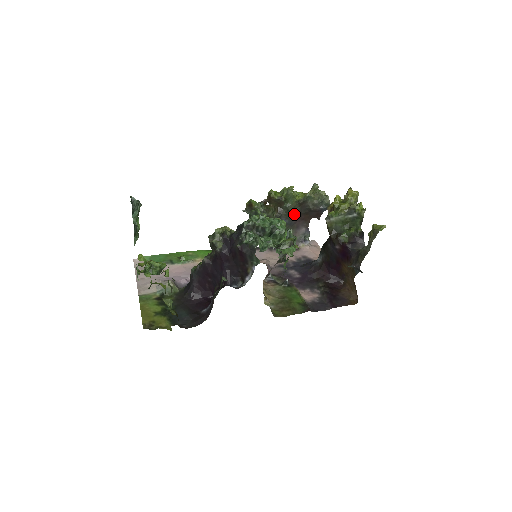
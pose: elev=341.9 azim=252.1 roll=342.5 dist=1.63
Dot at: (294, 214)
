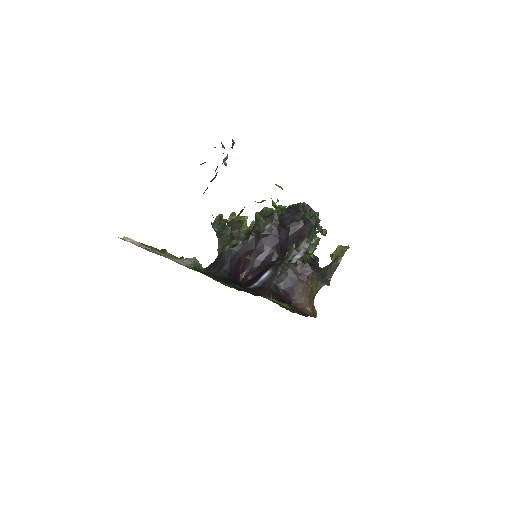
Dot at: occluded
